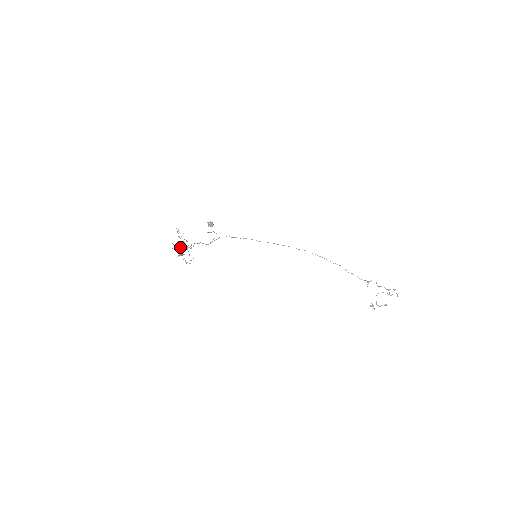
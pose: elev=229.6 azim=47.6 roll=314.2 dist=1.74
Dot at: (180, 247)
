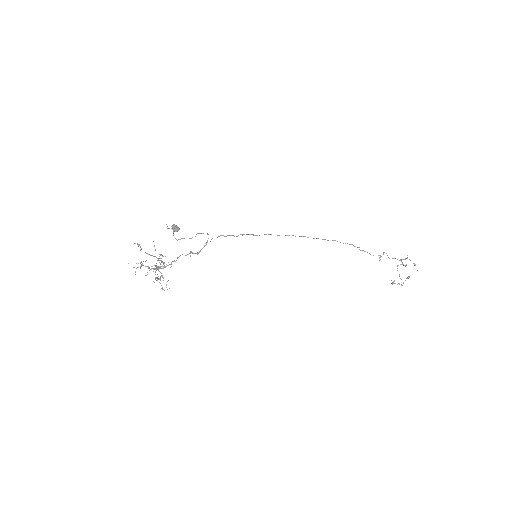
Dot at: (152, 268)
